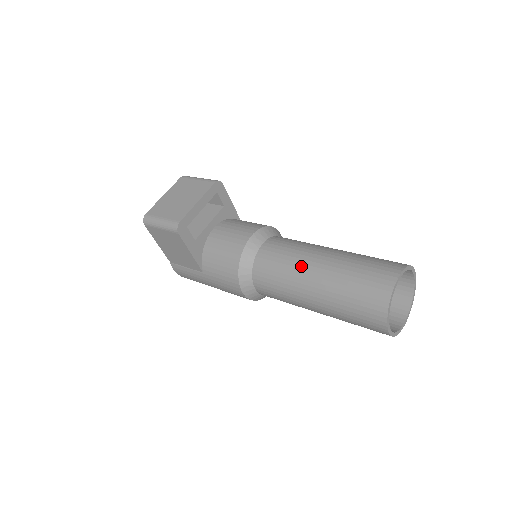
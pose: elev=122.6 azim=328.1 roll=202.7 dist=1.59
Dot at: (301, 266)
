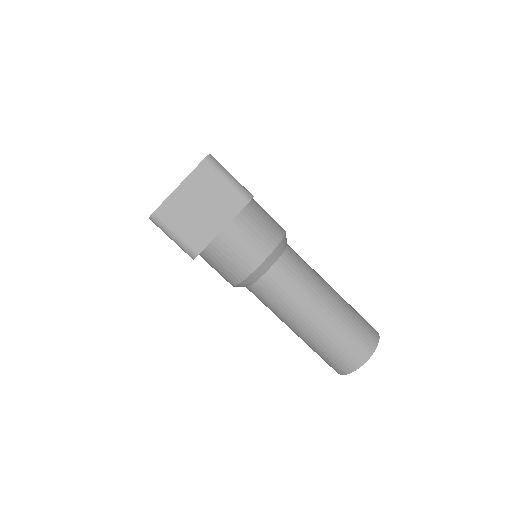
Dot at: (298, 313)
